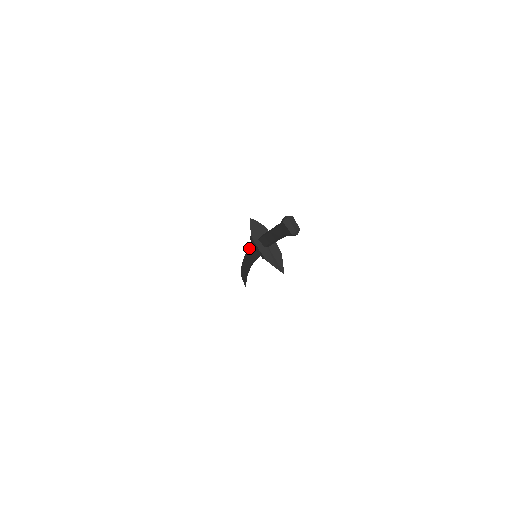
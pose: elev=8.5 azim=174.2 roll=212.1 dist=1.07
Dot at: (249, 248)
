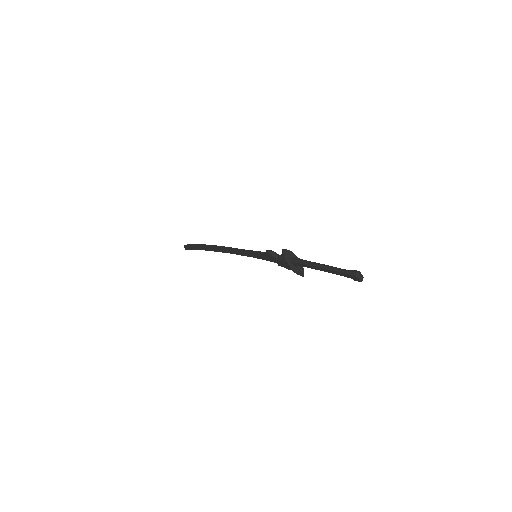
Dot at: (247, 250)
